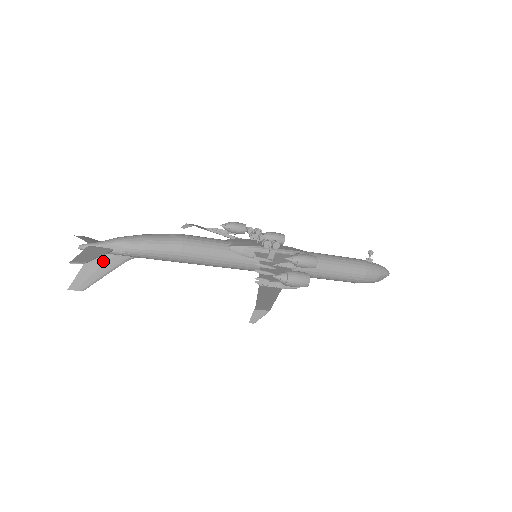
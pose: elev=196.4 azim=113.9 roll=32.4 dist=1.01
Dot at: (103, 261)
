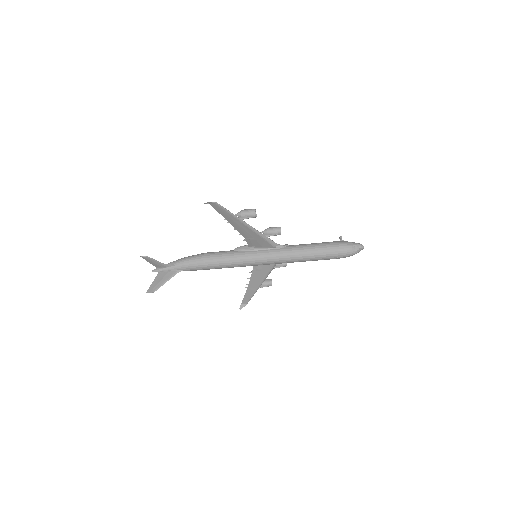
Dot at: (165, 275)
